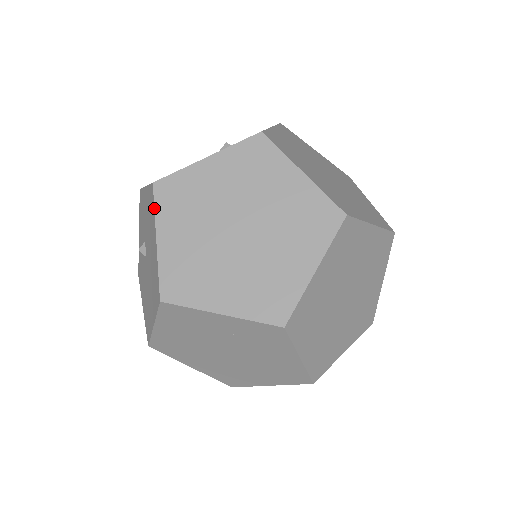
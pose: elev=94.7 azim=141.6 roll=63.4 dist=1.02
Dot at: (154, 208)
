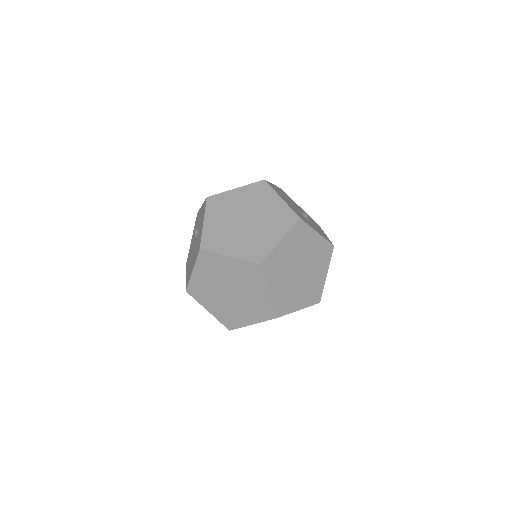
Dot at: (196, 300)
